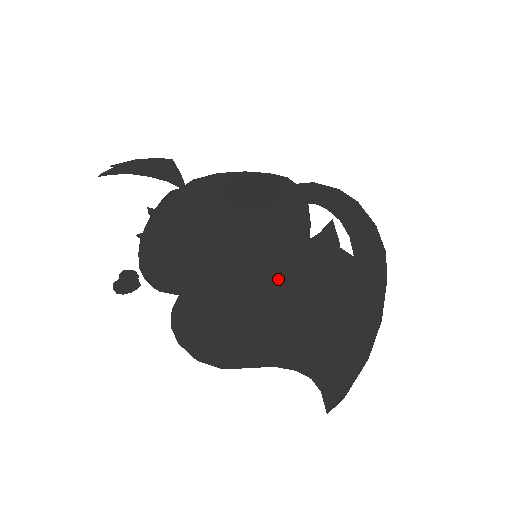
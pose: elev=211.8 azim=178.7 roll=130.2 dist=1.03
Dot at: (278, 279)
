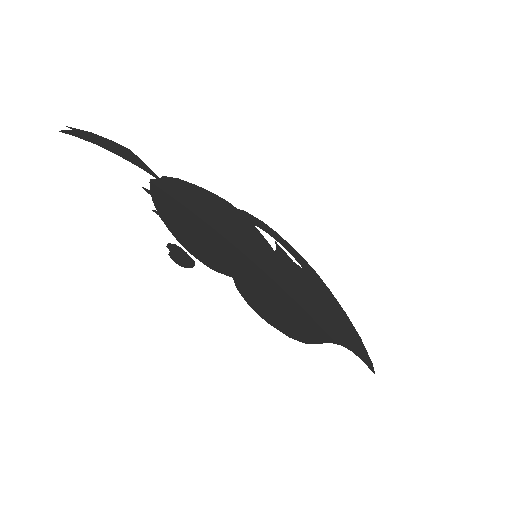
Dot at: (282, 277)
